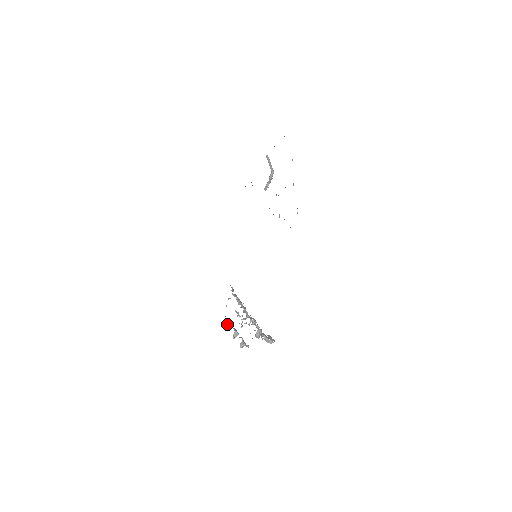
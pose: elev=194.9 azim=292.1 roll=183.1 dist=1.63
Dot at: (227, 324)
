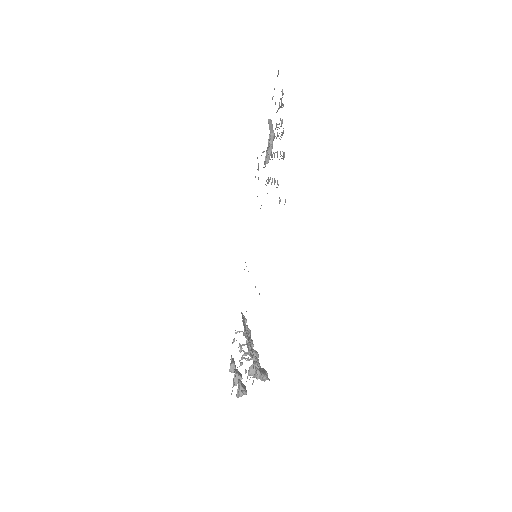
Dot at: (232, 366)
